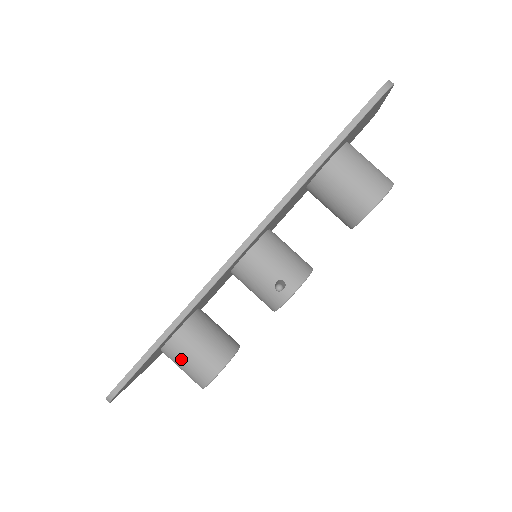
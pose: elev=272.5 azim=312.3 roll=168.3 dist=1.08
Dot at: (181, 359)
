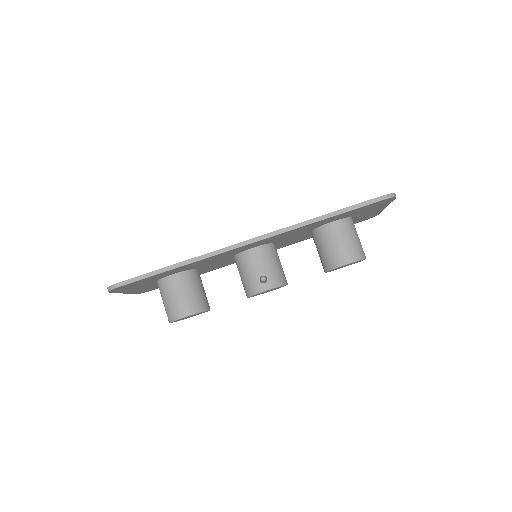
Dot at: (170, 293)
